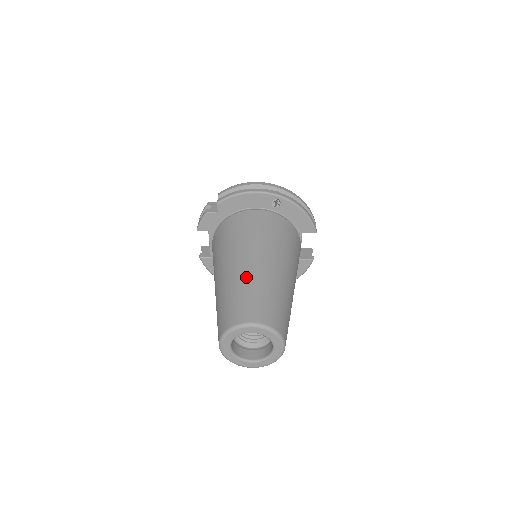
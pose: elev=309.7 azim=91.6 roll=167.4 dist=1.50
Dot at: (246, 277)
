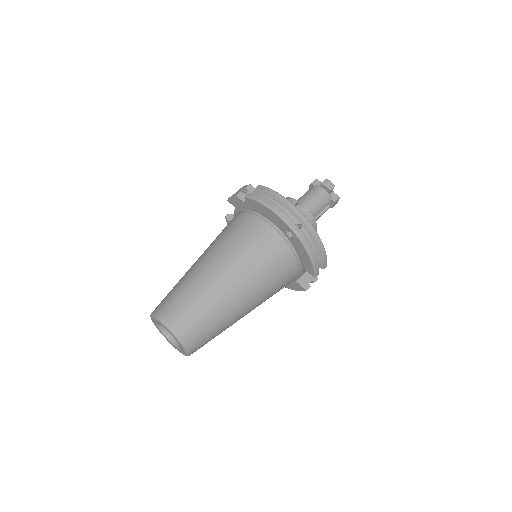
Dot at: (202, 285)
